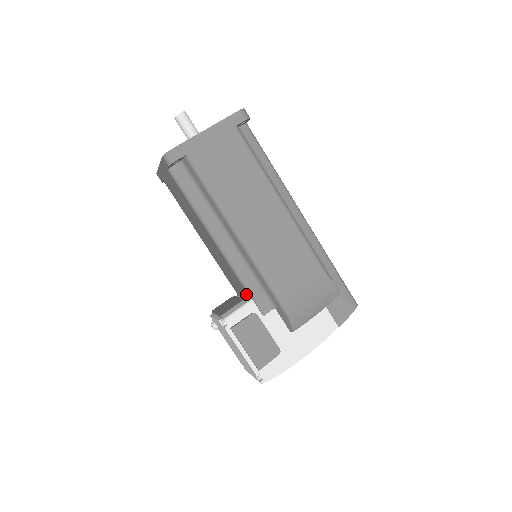
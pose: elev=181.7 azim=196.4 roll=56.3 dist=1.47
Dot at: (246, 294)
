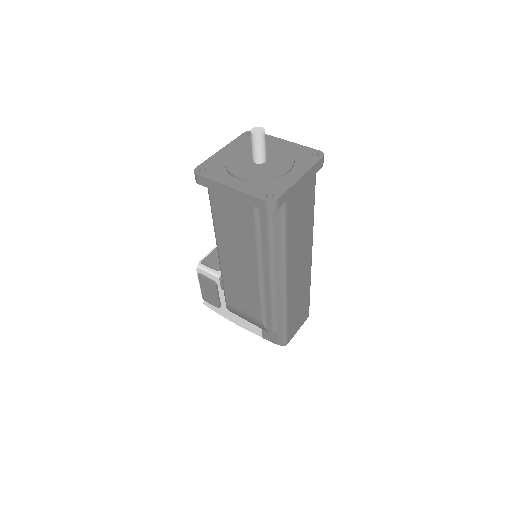
Dot at: occluded
